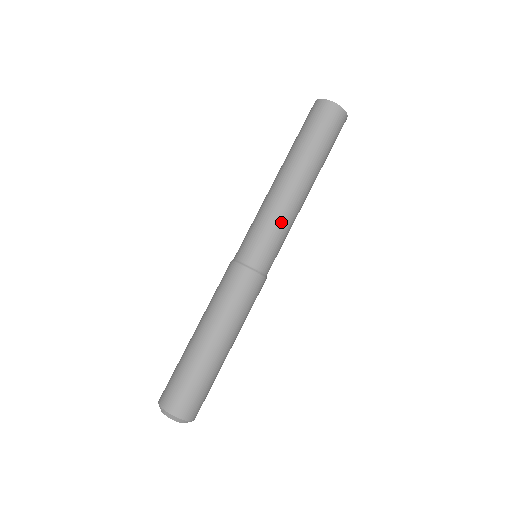
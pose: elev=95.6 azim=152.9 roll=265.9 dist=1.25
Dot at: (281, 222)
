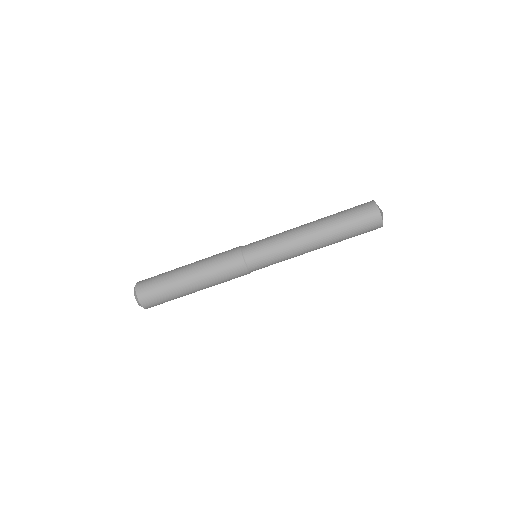
Dot at: (283, 248)
